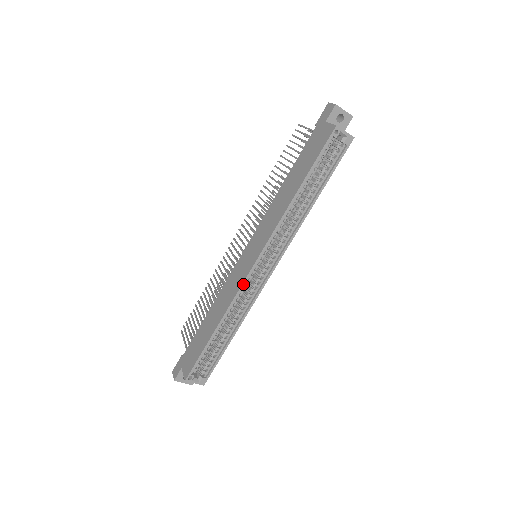
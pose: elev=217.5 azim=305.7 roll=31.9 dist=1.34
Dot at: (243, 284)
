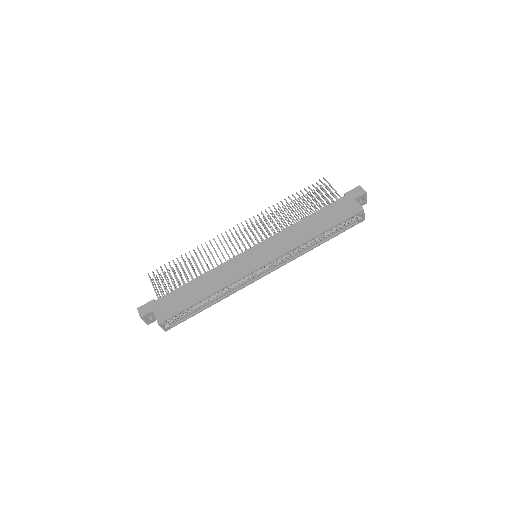
Dot at: occluded
